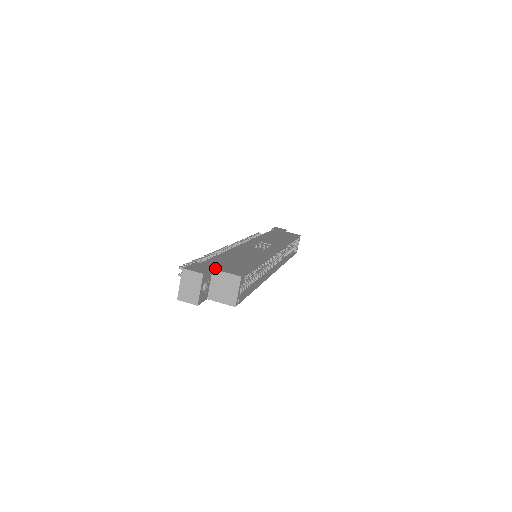
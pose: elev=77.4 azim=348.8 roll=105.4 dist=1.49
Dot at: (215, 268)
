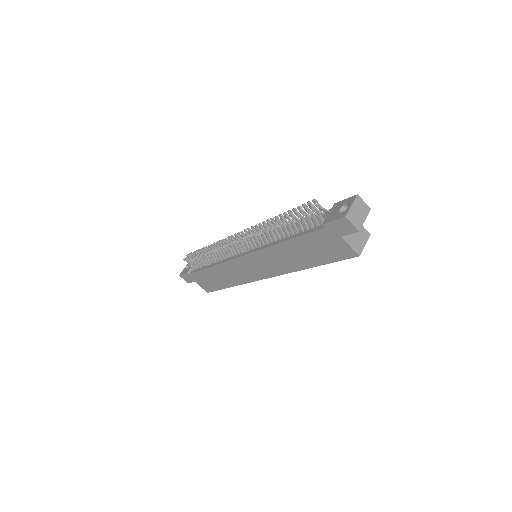
Dot at: occluded
